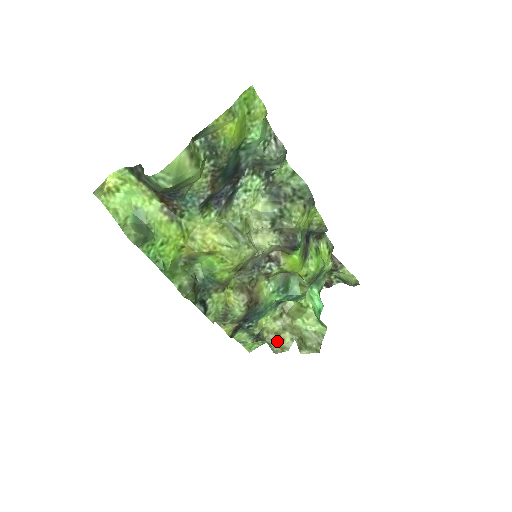
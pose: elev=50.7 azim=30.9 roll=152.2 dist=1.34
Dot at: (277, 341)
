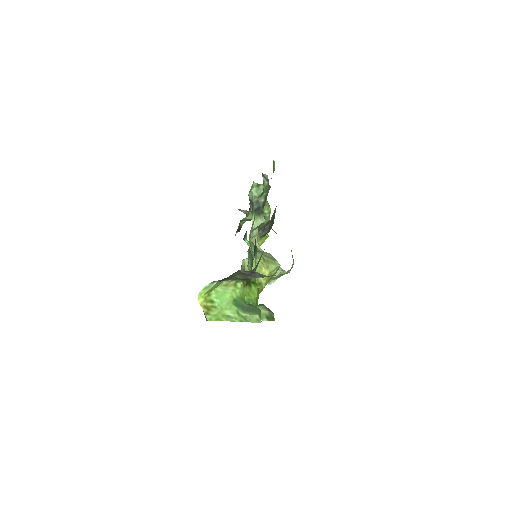
Dot at: occluded
